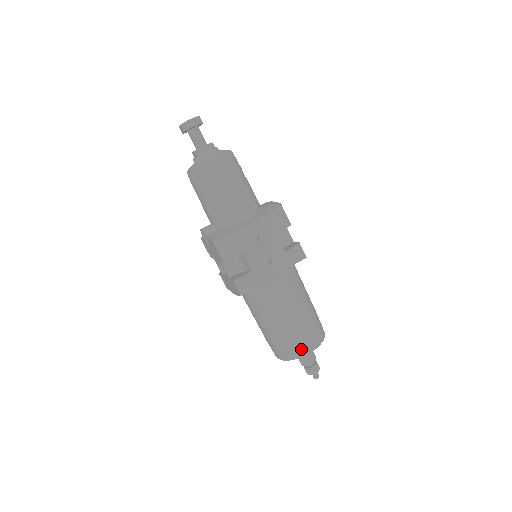
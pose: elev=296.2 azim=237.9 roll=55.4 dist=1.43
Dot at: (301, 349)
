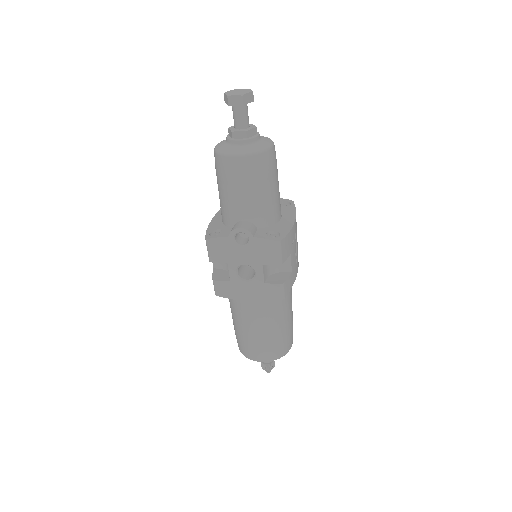
Dot at: (290, 344)
